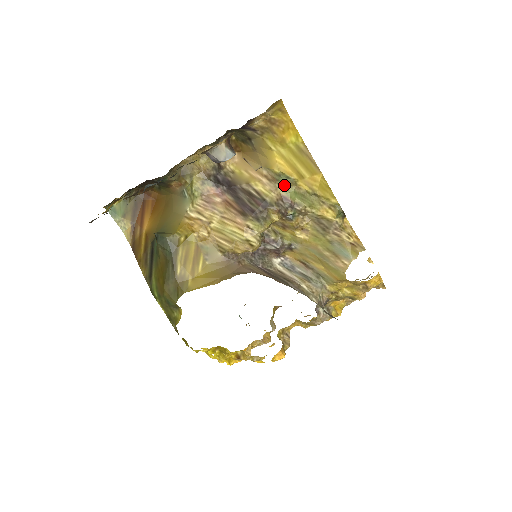
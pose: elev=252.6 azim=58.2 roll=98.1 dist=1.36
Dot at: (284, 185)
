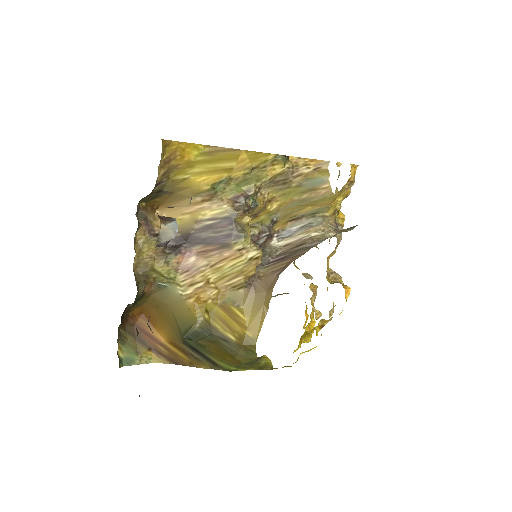
Dot at: (223, 190)
